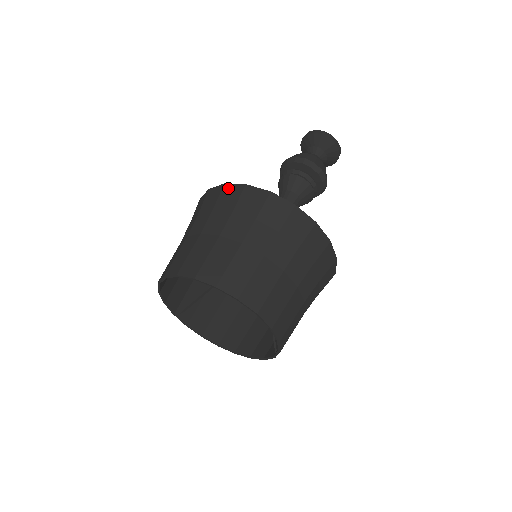
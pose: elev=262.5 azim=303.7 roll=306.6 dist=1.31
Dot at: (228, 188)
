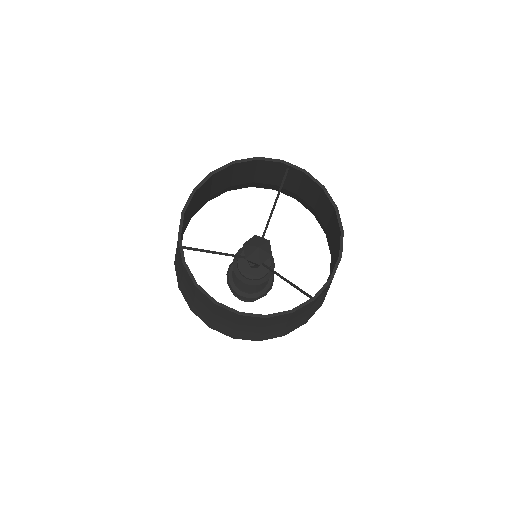
Dot at: occluded
